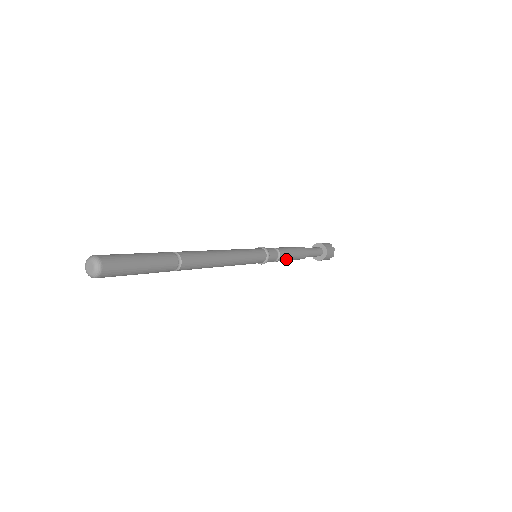
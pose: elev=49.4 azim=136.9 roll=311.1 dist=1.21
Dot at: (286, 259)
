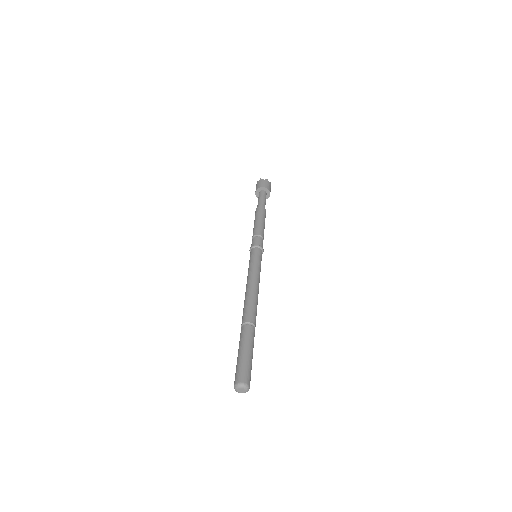
Dot at: occluded
